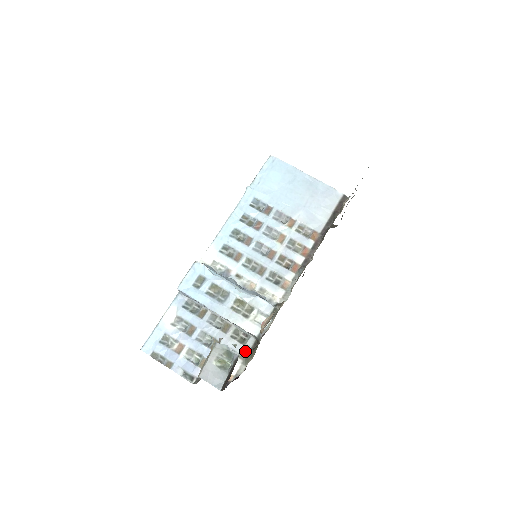
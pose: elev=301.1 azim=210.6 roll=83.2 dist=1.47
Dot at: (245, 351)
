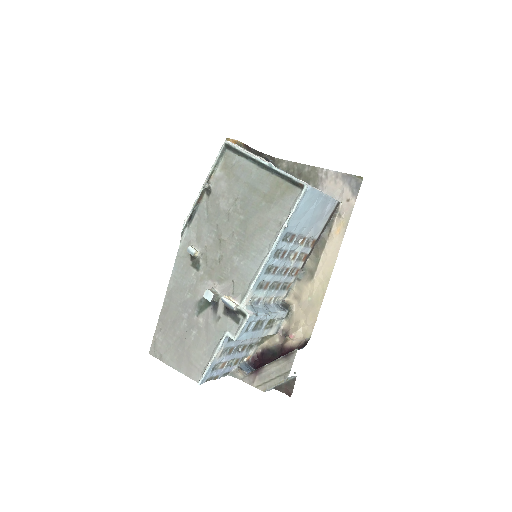
Dot at: (260, 339)
